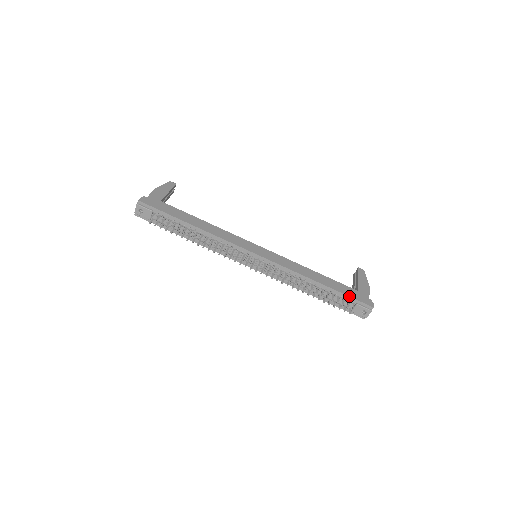
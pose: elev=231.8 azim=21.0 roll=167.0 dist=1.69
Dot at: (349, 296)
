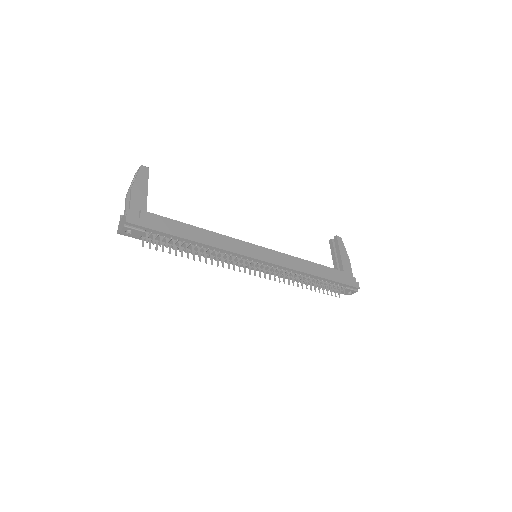
Dot at: (342, 283)
